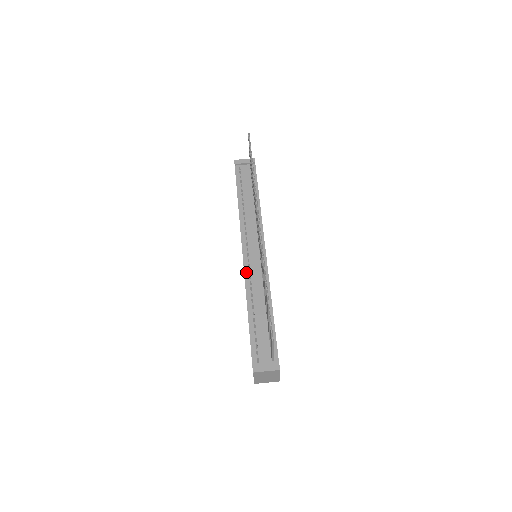
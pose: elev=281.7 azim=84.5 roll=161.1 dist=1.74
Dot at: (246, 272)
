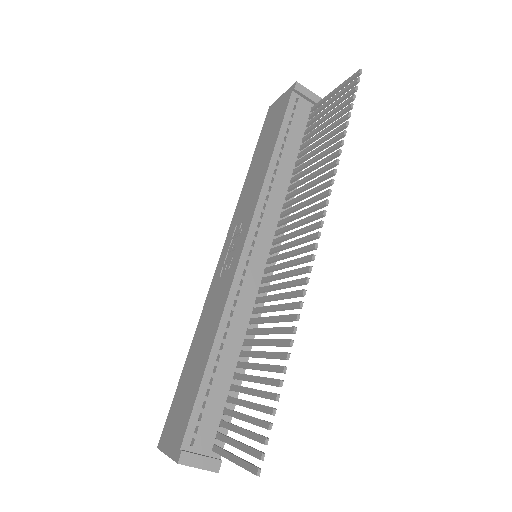
Dot at: (236, 281)
